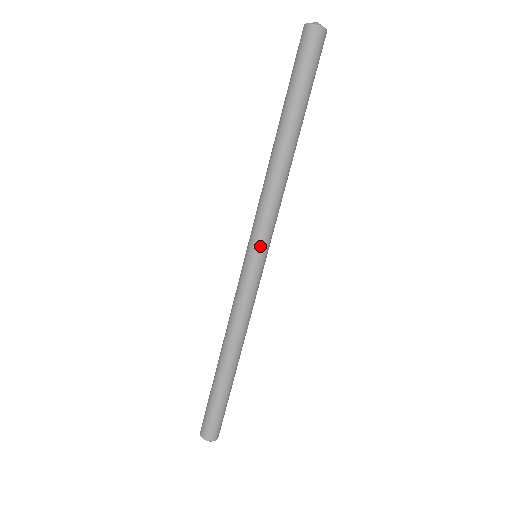
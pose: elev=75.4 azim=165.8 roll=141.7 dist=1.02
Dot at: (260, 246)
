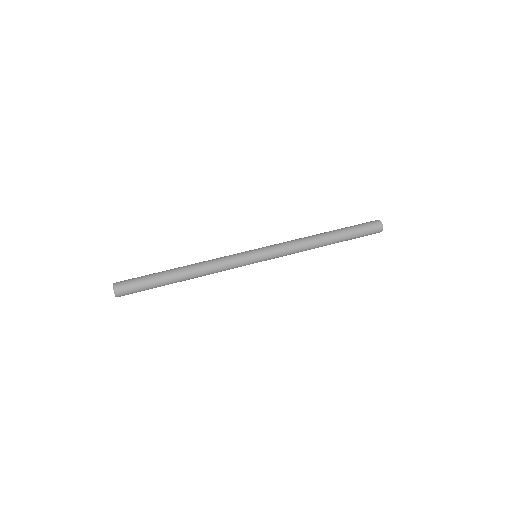
Dot at: (264, 249)
